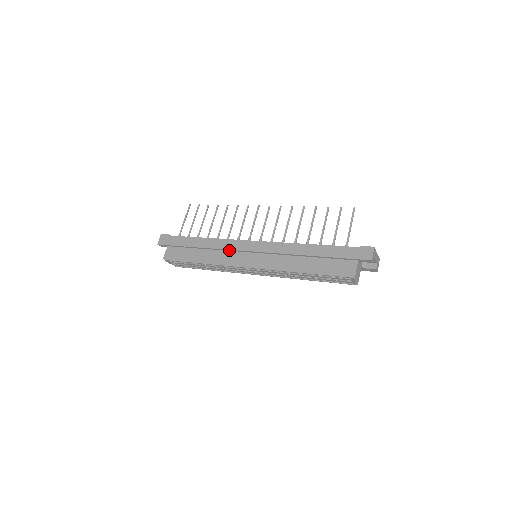
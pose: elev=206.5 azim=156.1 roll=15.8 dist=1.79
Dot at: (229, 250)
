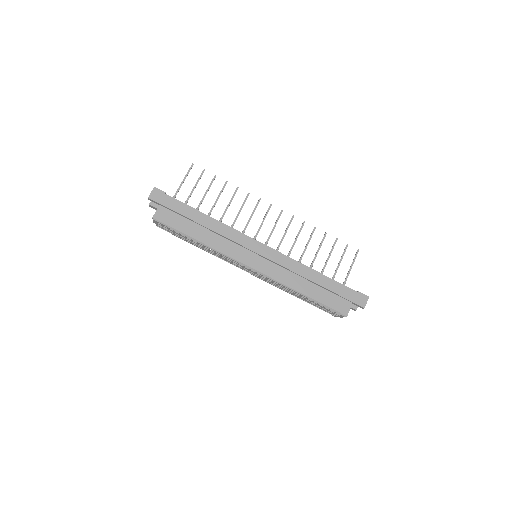
Dot at: (234, 242)
